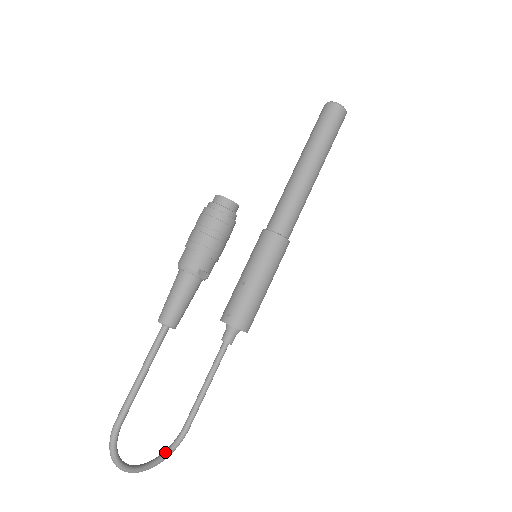
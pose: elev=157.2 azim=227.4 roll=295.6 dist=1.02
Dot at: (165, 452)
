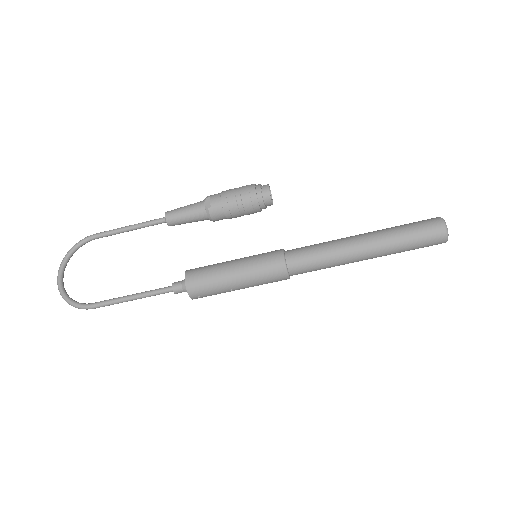
Dot at: occluded
